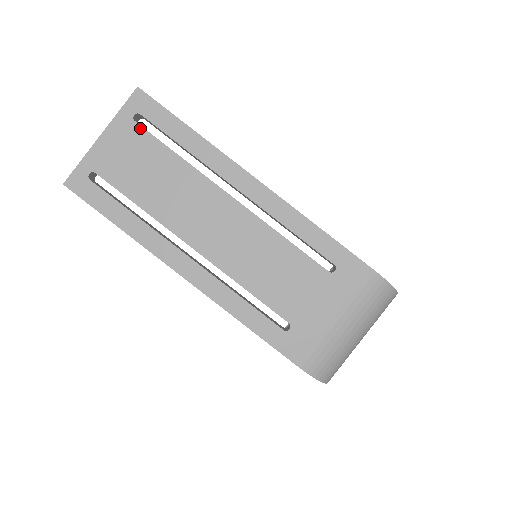
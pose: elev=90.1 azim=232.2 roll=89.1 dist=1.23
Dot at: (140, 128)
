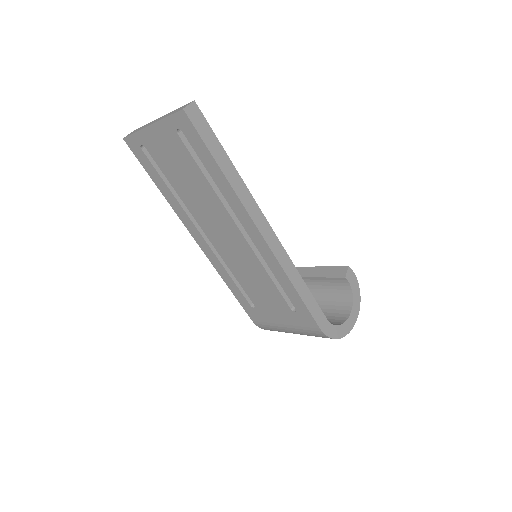
Dot at: (181, 142)
